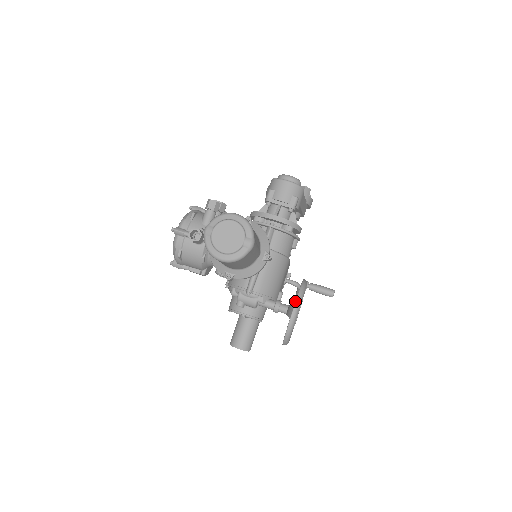
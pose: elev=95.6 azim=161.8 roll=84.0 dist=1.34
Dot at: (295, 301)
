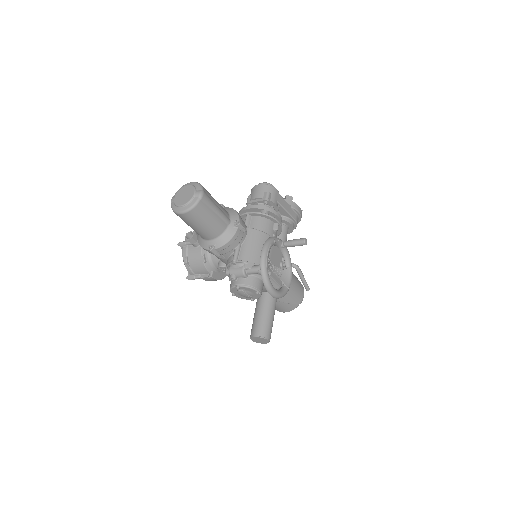
Dot at: (263, 245)
